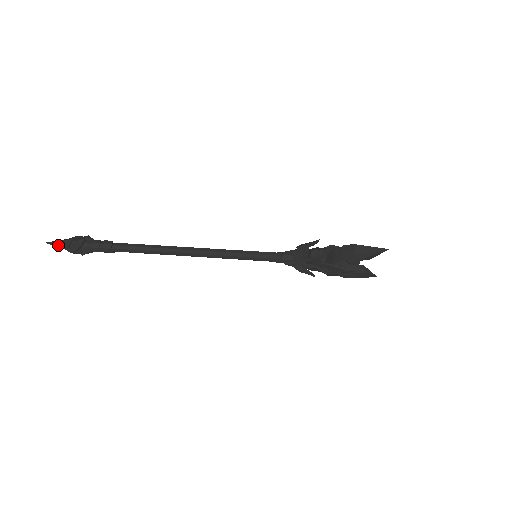
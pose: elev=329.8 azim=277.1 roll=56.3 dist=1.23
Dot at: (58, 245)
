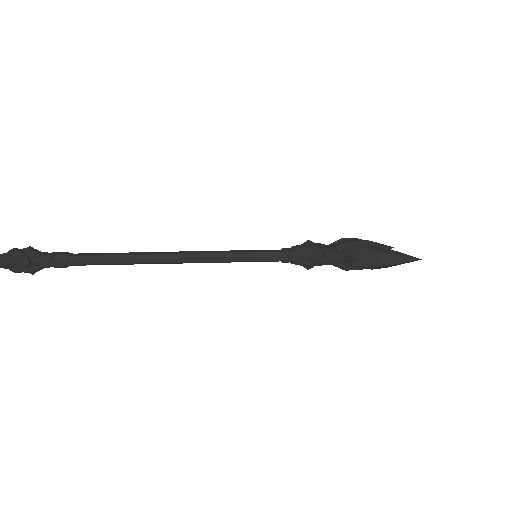
Dot at: out of frame
